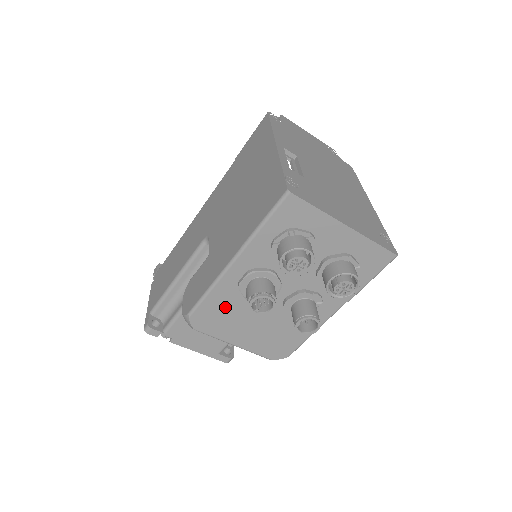
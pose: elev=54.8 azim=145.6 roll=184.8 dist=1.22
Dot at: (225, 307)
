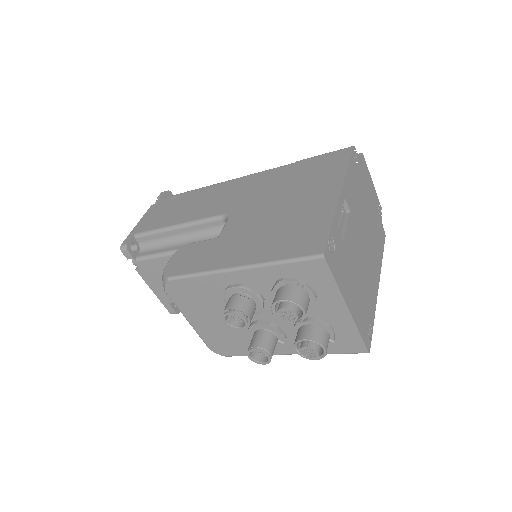
Dot at: (203, 294)
